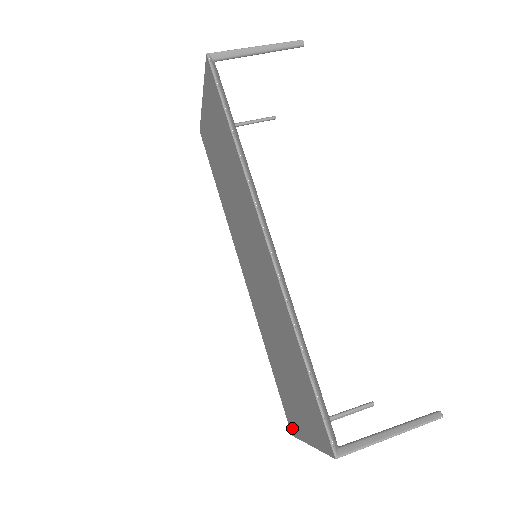
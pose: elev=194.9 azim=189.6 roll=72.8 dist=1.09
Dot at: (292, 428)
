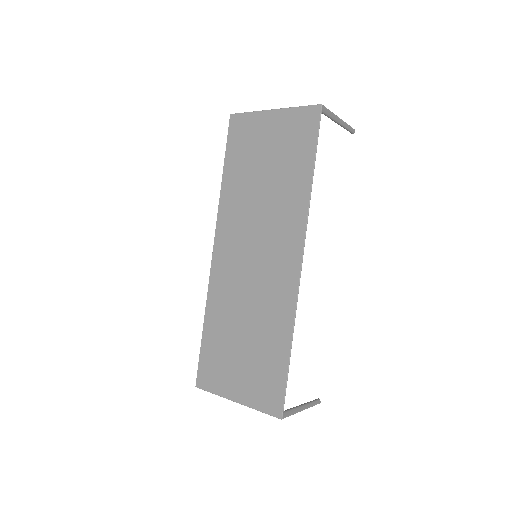
Dot at: (204, 383)
